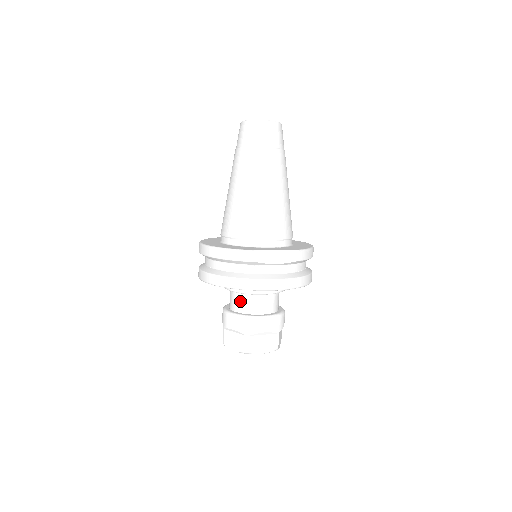
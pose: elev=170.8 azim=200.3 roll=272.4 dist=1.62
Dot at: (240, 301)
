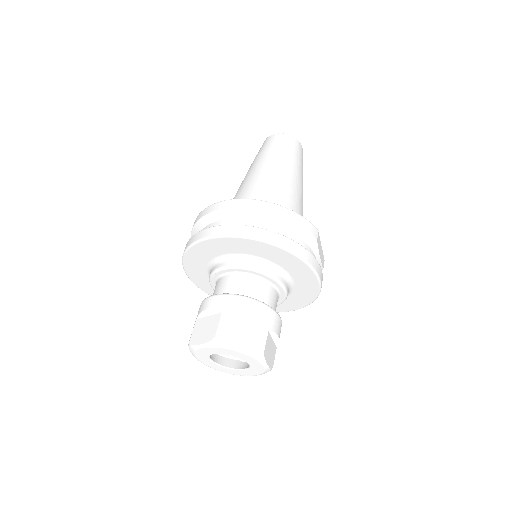
Dot at: (257, 287)
